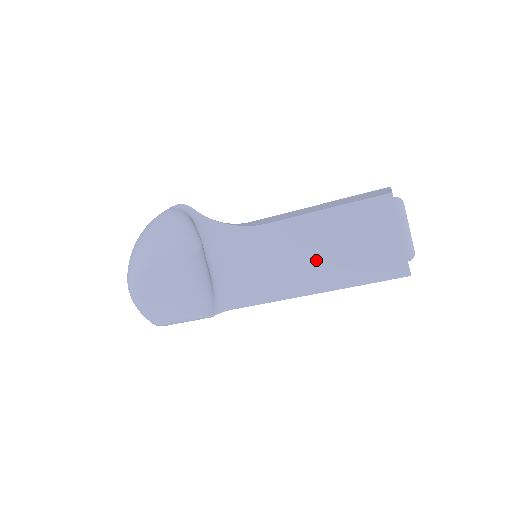
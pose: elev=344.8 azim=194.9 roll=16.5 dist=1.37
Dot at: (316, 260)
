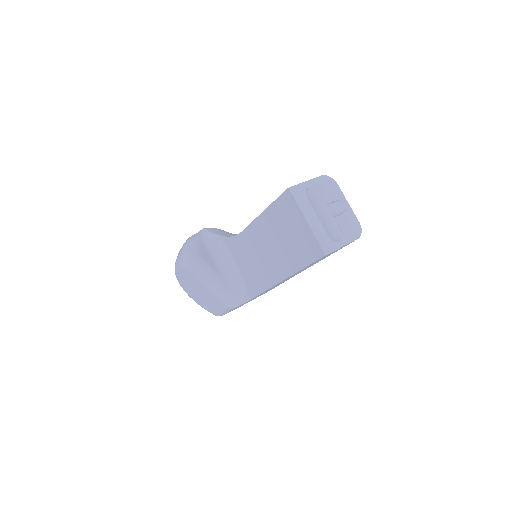
Dot at: (273, 253)
